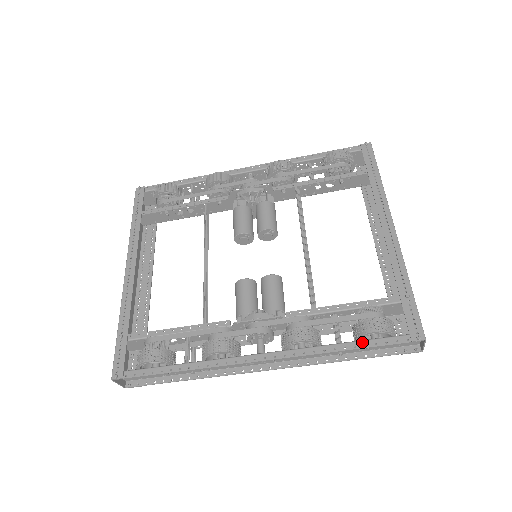
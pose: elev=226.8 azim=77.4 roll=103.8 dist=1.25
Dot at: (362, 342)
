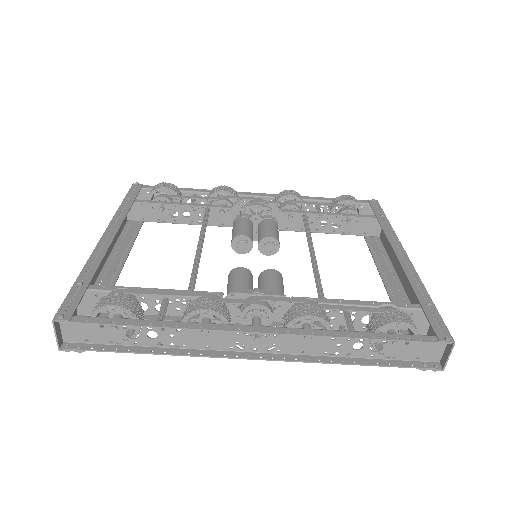
Dot at: (382, 334)
